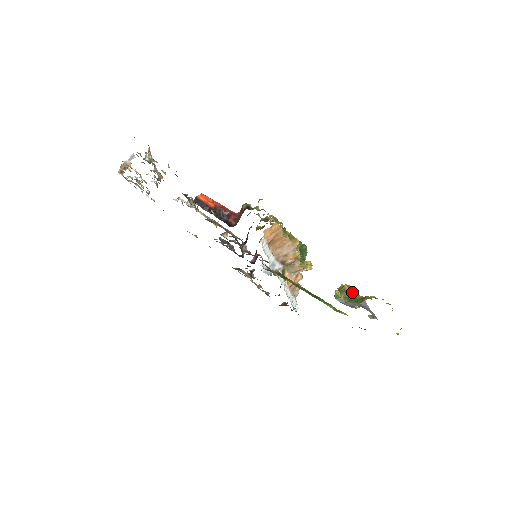
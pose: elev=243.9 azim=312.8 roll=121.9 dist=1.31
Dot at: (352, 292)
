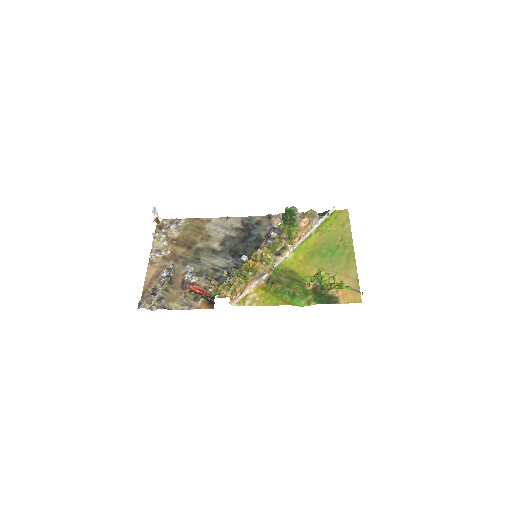
Dot at: (322, 271)
